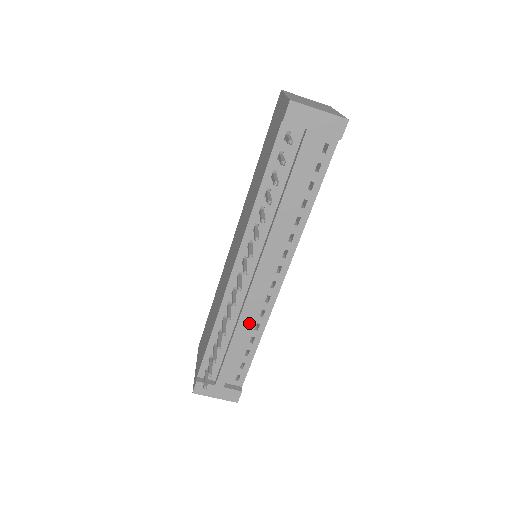
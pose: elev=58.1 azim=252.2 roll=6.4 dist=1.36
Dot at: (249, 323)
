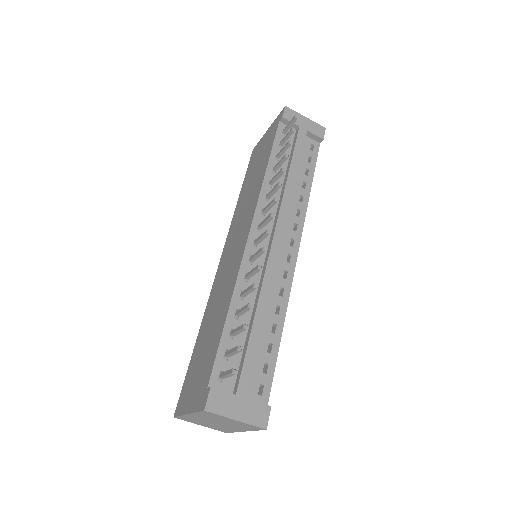
Dot at: (269, 304)
